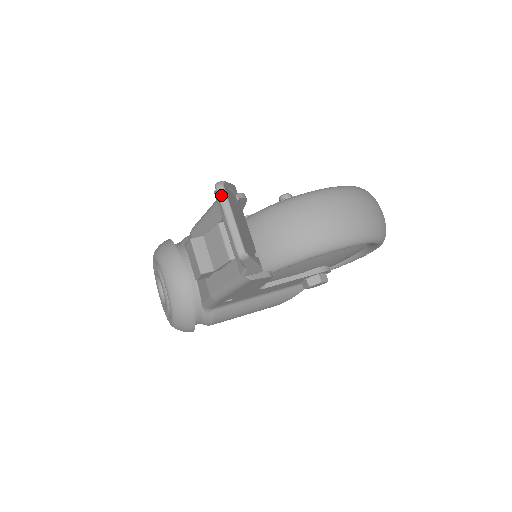
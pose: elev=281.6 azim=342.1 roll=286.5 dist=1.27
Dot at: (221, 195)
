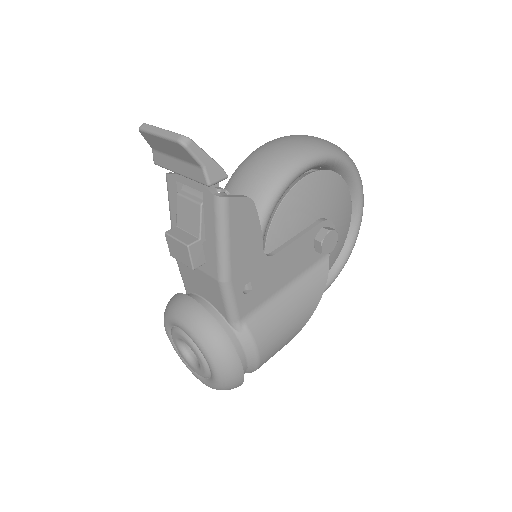
Dot at: (145, 128)
